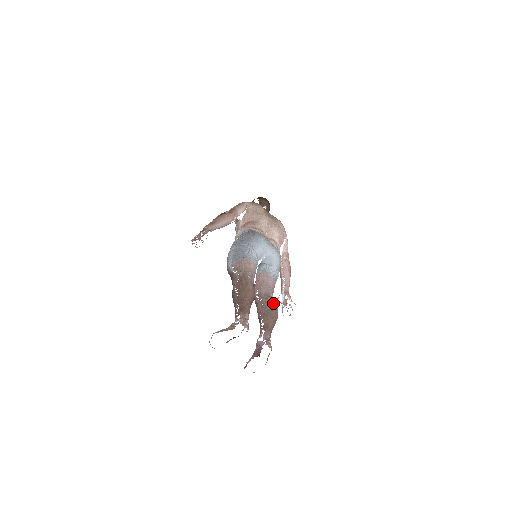
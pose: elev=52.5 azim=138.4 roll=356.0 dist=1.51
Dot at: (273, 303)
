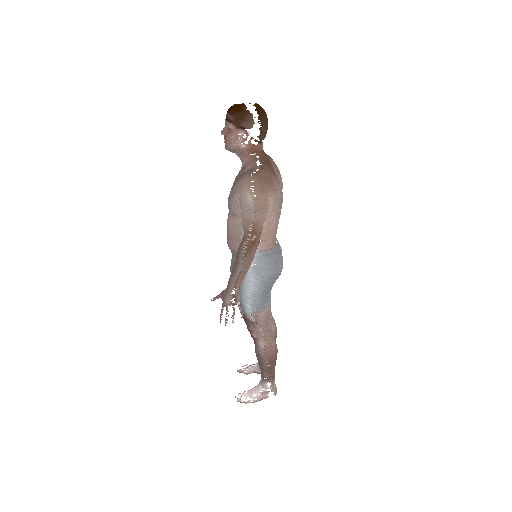
Dot at: occluded
